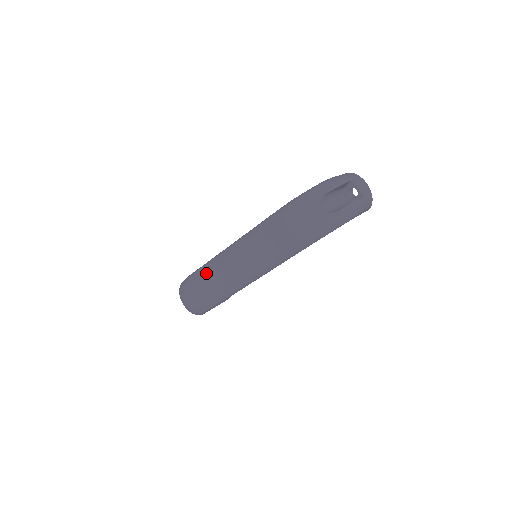
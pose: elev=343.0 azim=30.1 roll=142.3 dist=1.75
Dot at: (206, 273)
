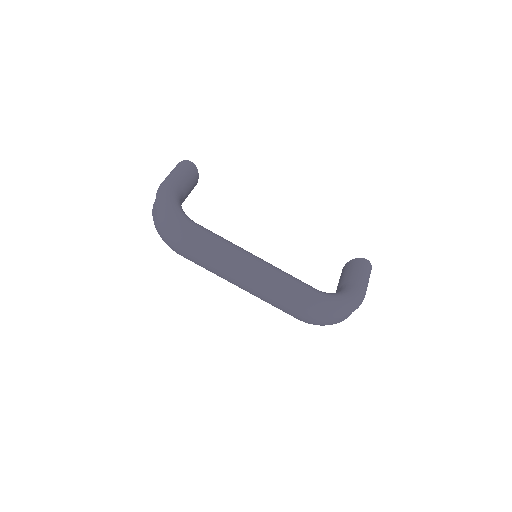
Dot at: (211, 254)
